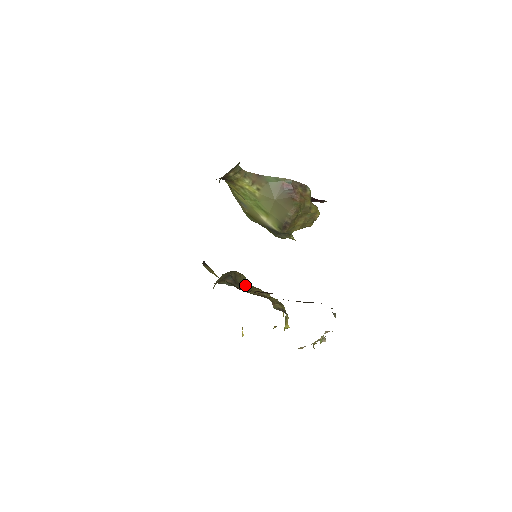
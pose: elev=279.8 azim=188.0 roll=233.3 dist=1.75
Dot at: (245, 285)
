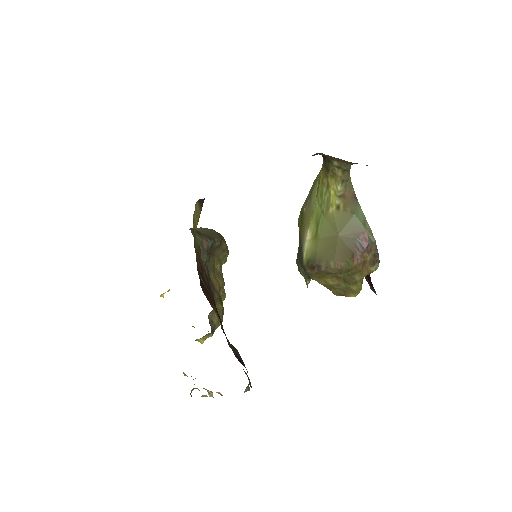
Dot at: (217, 263)
